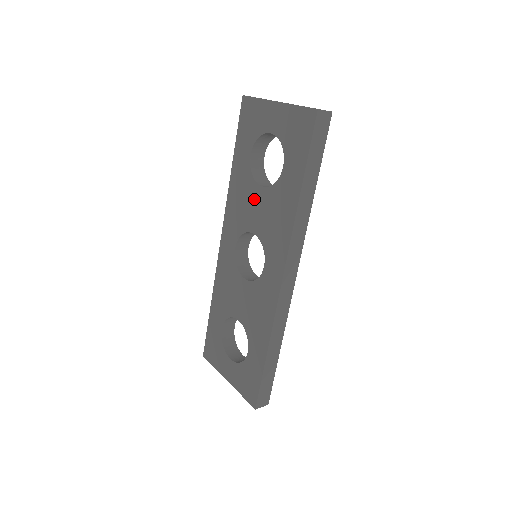
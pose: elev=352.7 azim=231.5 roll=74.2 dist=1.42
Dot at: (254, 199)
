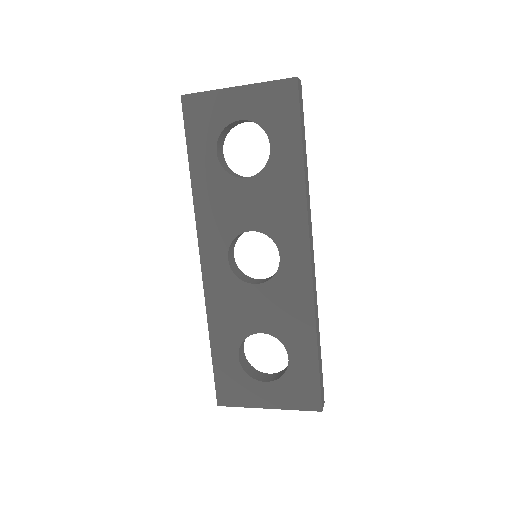
Dot at: (239, 195)
